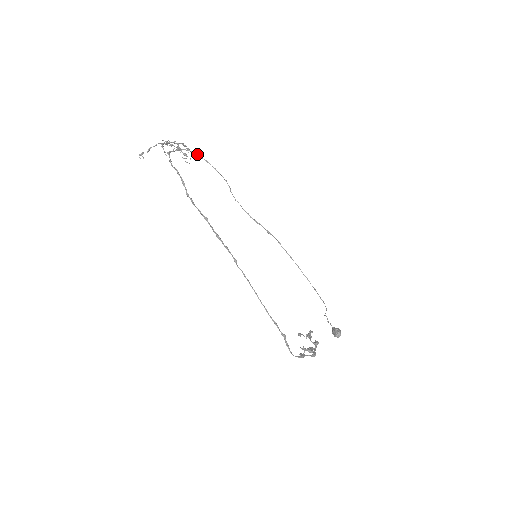
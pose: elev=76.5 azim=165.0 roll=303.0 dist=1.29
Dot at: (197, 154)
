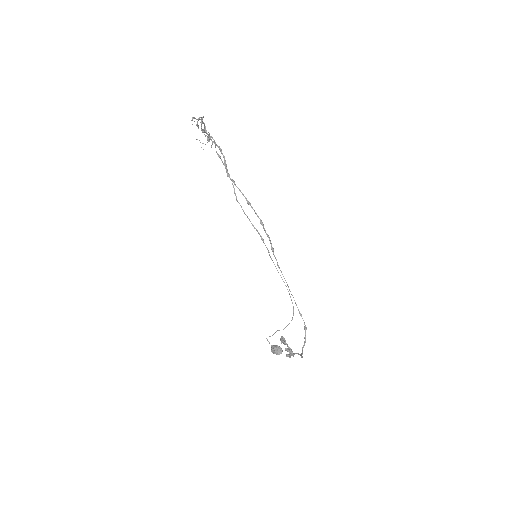
Dot at: occluded
